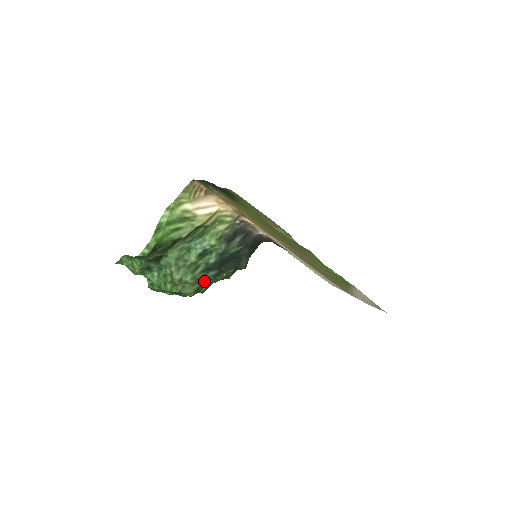
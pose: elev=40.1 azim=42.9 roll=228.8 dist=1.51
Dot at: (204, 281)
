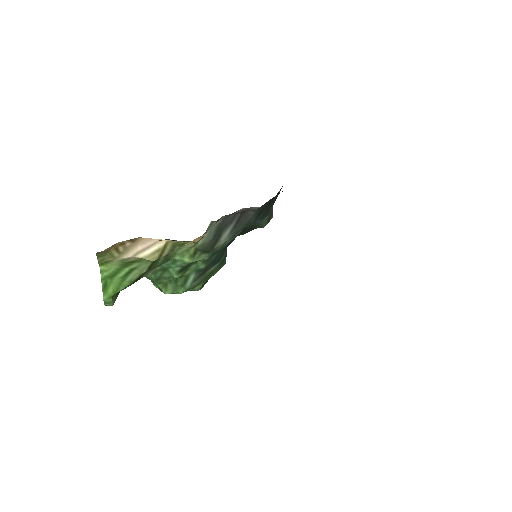
Dot at: (207, 276)
